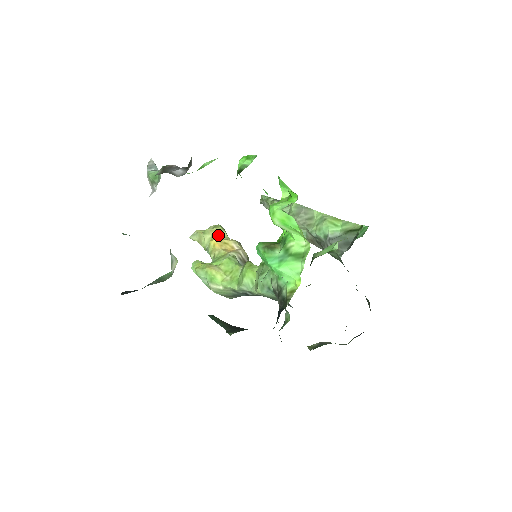
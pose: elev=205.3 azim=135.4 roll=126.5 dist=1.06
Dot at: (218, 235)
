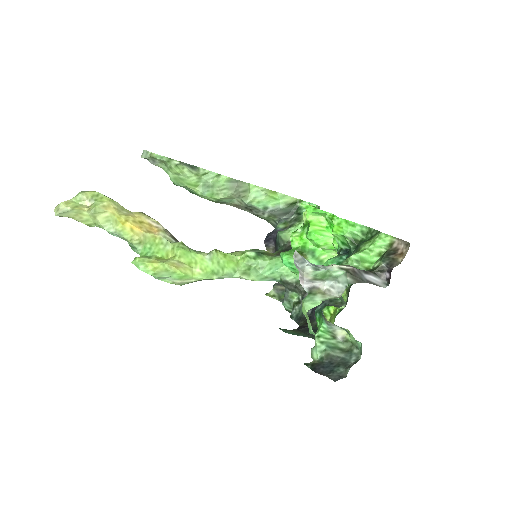
Dot at: (118, 211)
